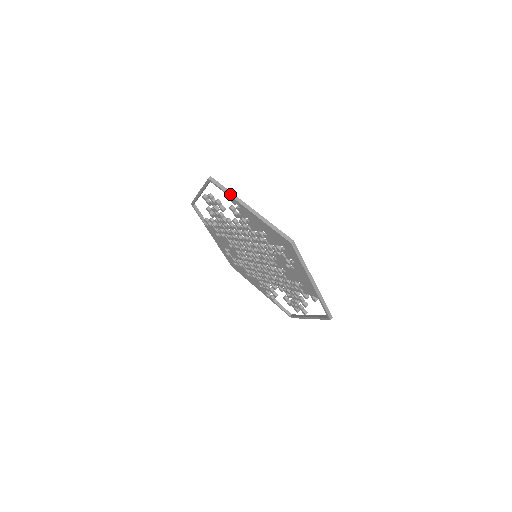
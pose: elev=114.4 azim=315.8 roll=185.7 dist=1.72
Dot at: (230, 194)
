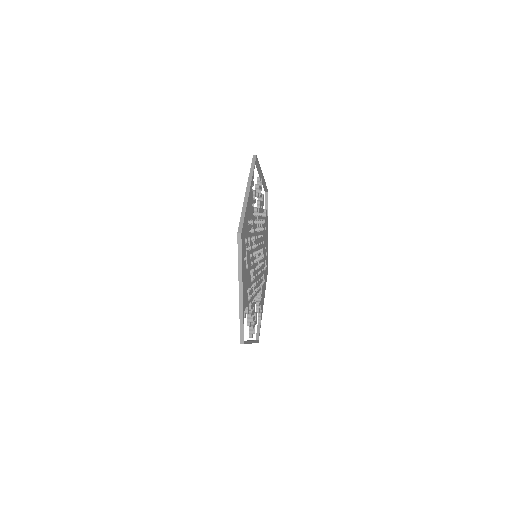
Dot at: (250, 174)
